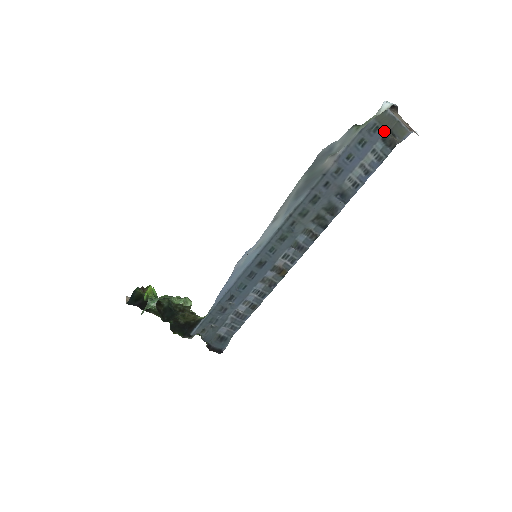
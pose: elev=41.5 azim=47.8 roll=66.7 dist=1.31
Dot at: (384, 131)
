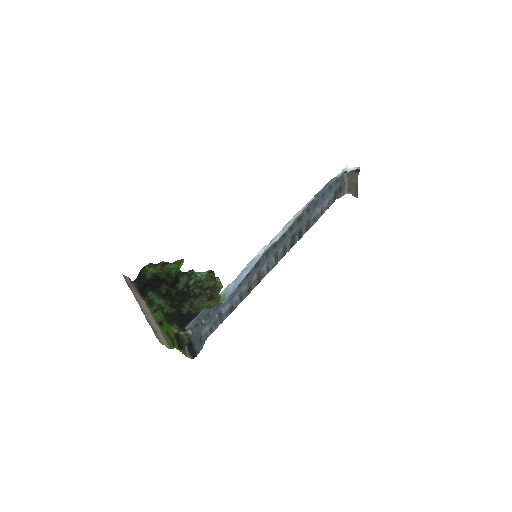
Dot at: (339, 186)
